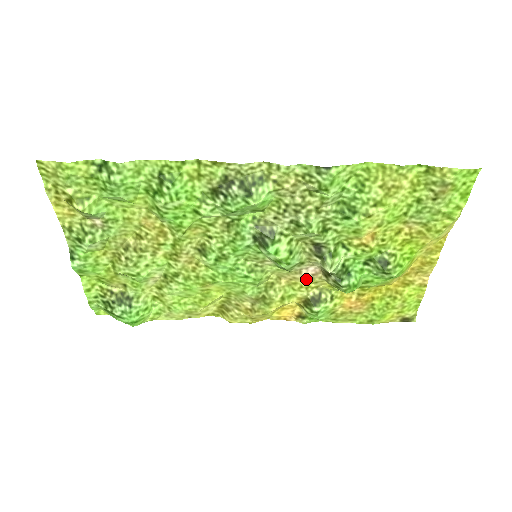
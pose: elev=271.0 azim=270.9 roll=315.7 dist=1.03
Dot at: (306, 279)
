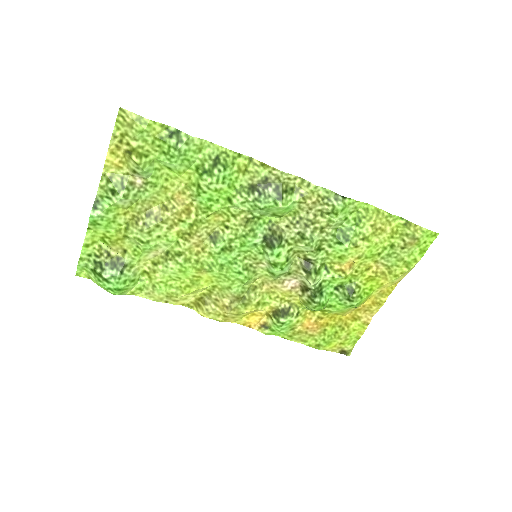
Dot at: (284, 290)
